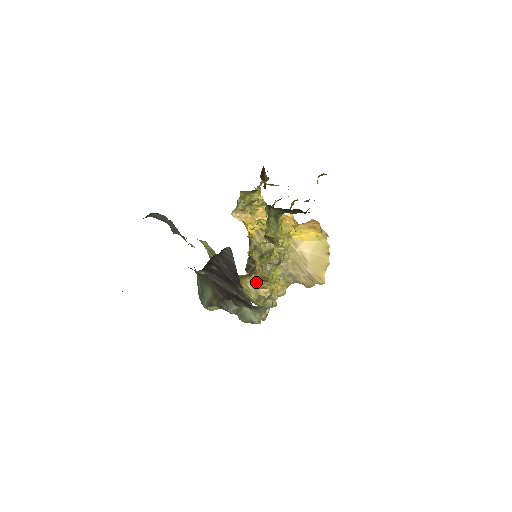
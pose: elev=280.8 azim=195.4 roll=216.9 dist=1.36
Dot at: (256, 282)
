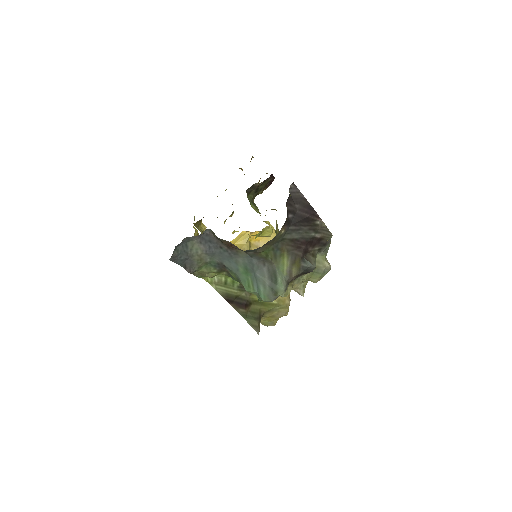
Dot at: occluded
